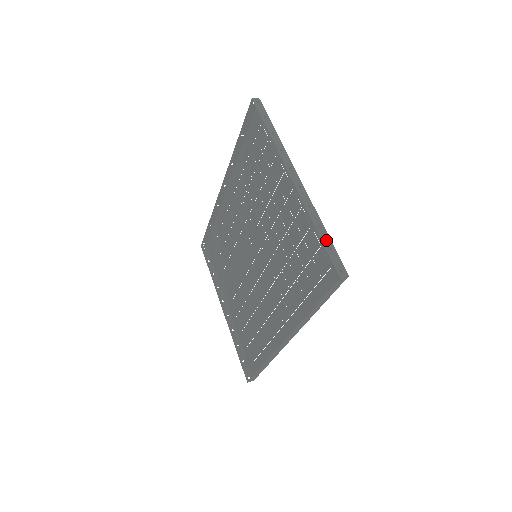
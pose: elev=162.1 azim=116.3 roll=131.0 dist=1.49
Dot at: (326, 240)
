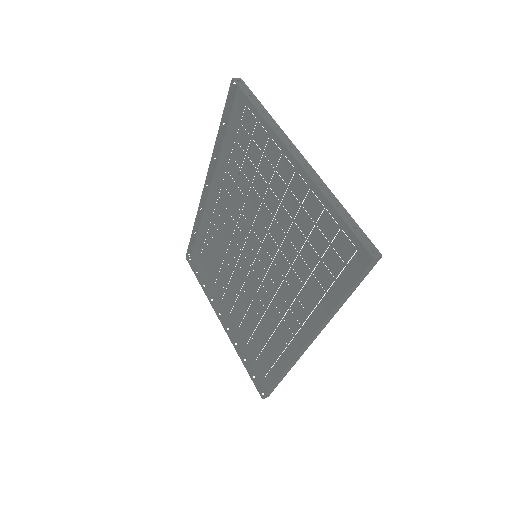
Dot at: (348, 219)
